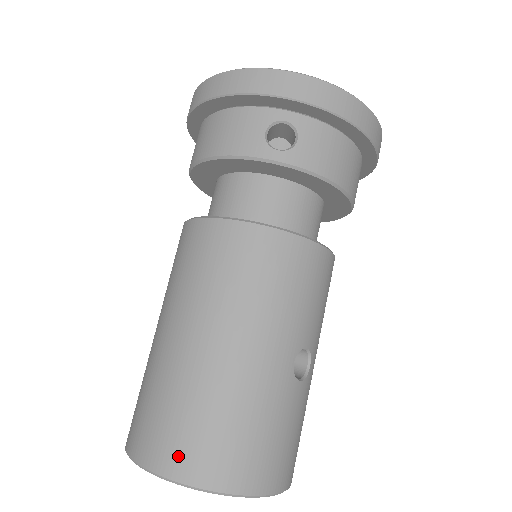
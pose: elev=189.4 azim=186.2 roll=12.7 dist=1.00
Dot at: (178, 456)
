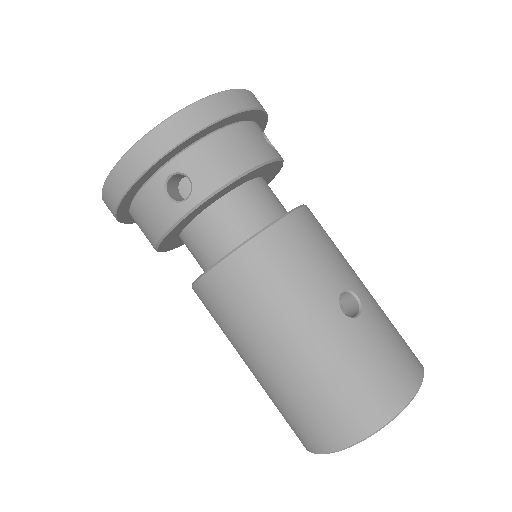
Dot at: (330, 434)
